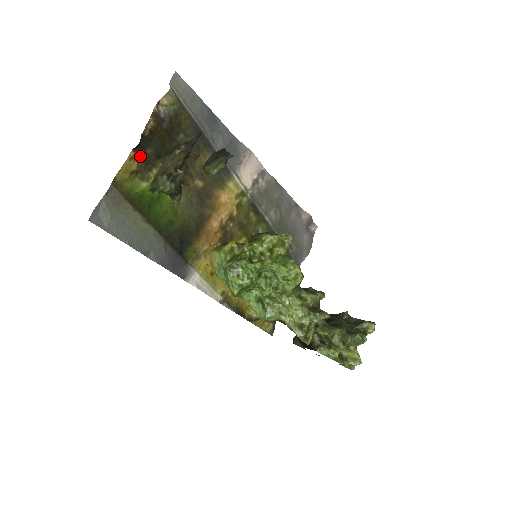
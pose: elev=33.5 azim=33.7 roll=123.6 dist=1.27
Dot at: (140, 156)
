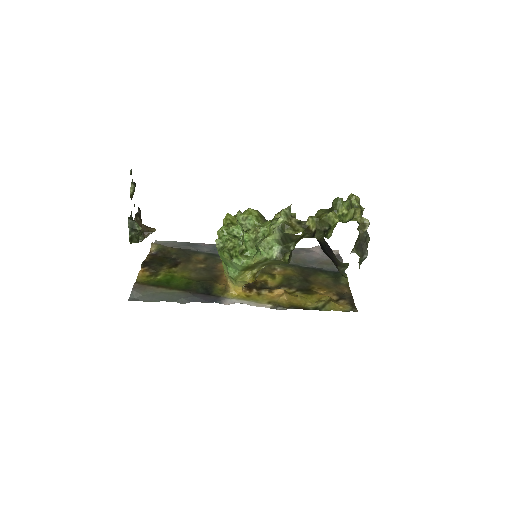
Dot at: (148, 268)
